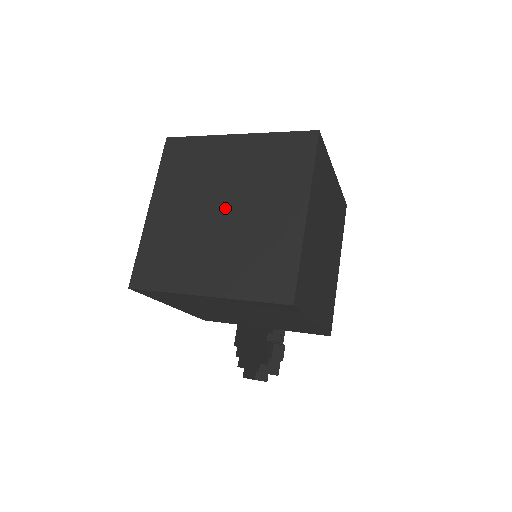
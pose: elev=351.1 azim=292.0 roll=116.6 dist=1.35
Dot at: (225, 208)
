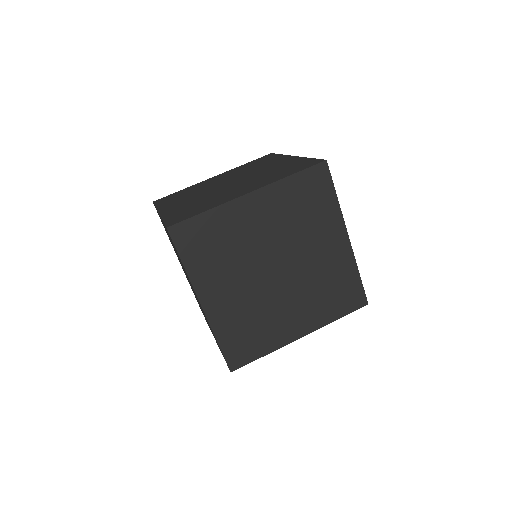
Dot at: (279, 266)
